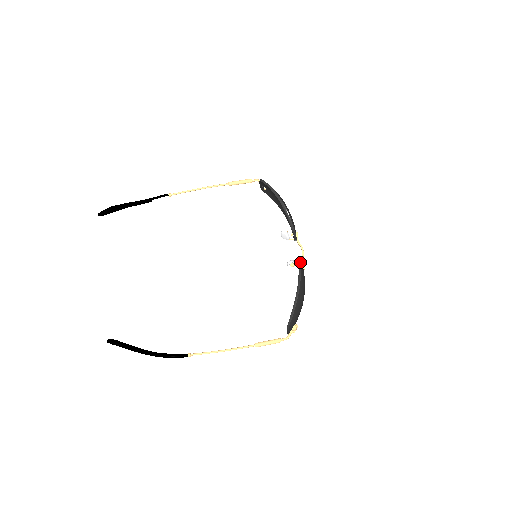
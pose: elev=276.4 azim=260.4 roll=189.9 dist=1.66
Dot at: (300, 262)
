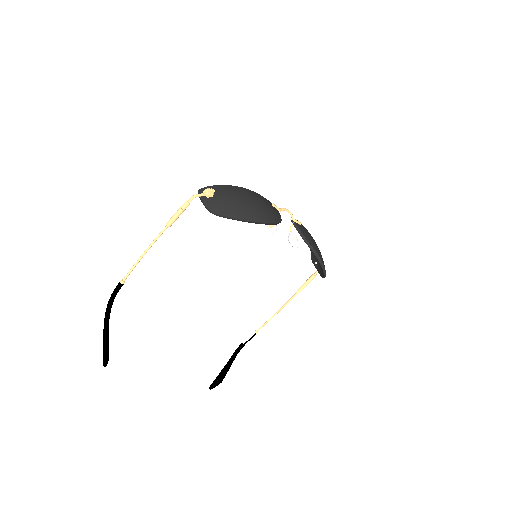
Dot at: (305, 239)
